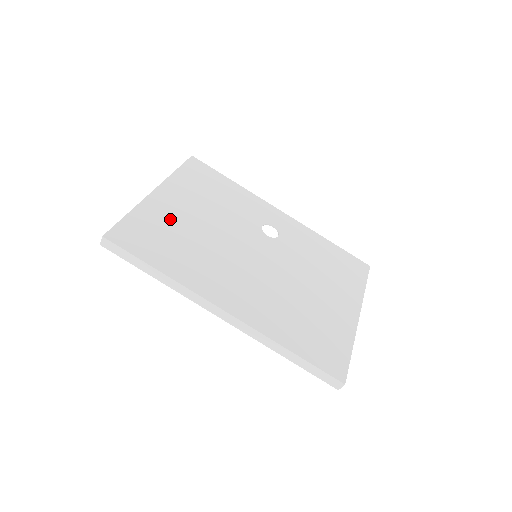
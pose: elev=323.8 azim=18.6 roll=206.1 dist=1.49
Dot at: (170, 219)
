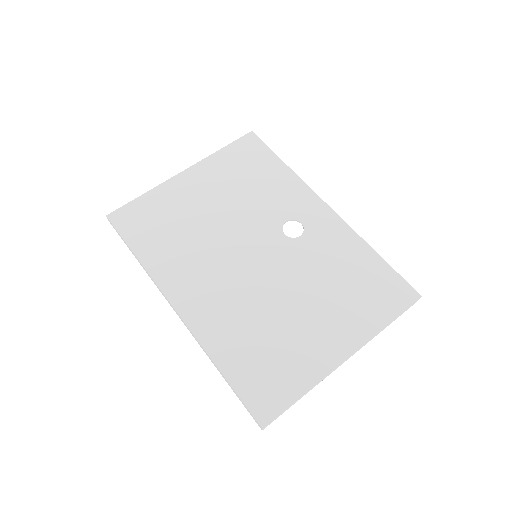
Dot at: (180, 204)
